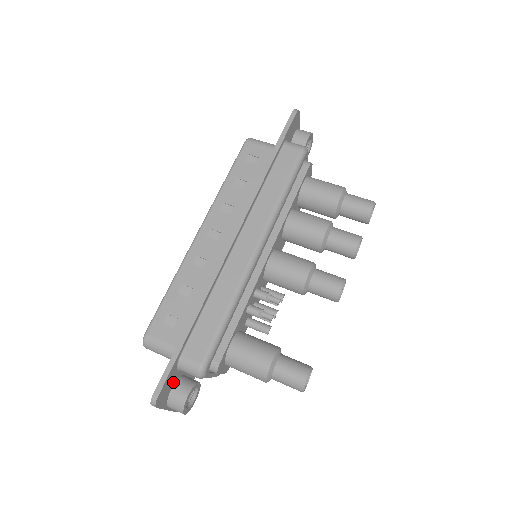
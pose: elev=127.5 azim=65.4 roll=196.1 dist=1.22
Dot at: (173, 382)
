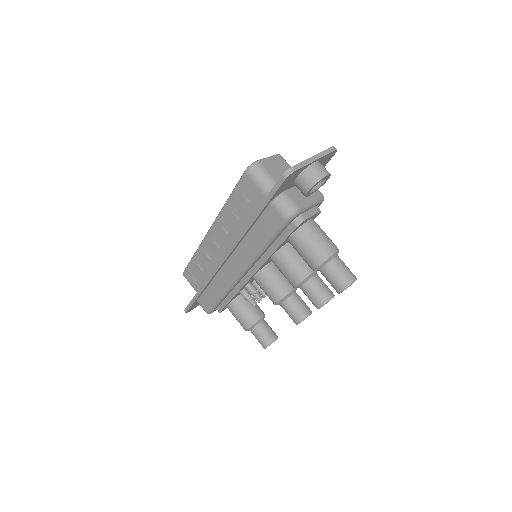
Dot at: occluded
